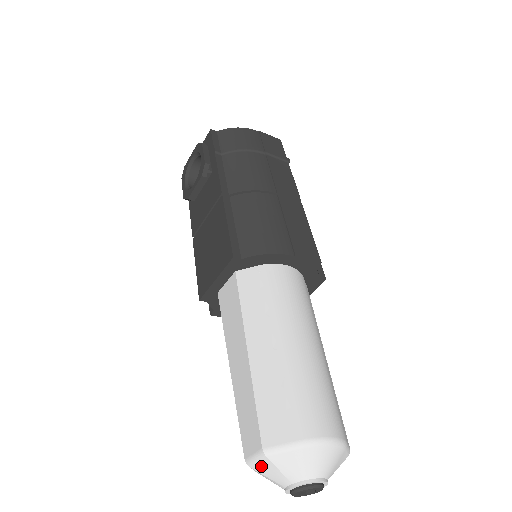
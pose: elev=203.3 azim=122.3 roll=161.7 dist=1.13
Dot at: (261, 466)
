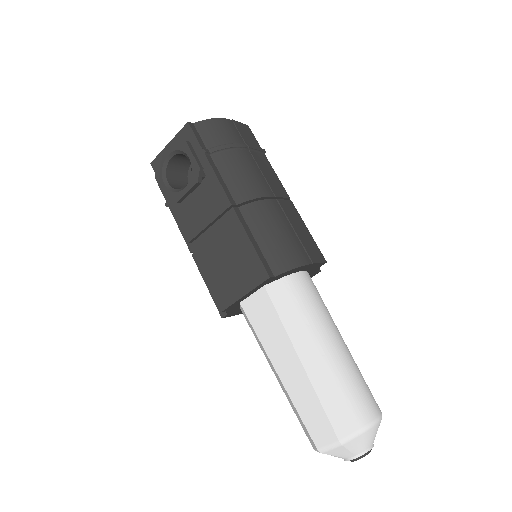
Dot at: (334, 451)
